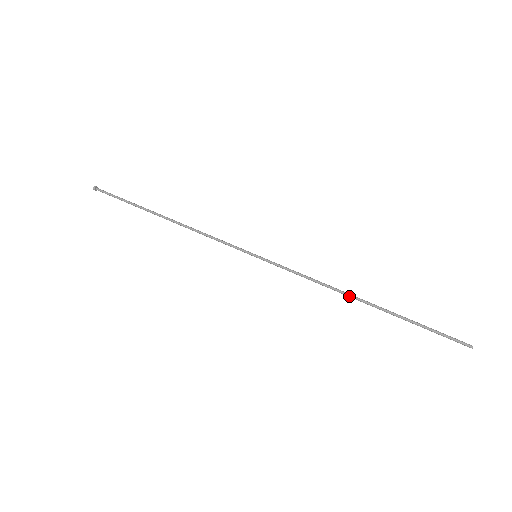
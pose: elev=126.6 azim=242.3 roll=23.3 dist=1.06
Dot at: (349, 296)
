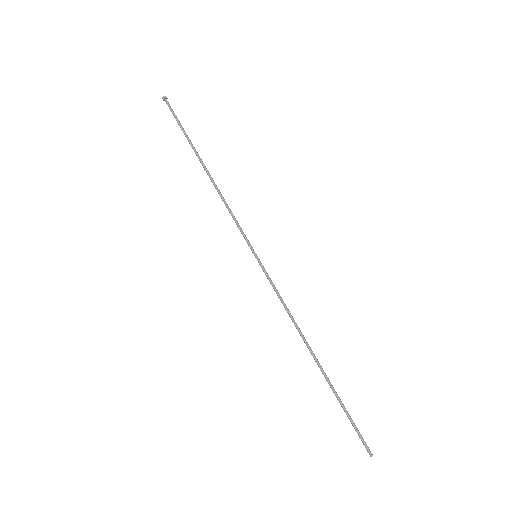
Dot at: (306, 344)
